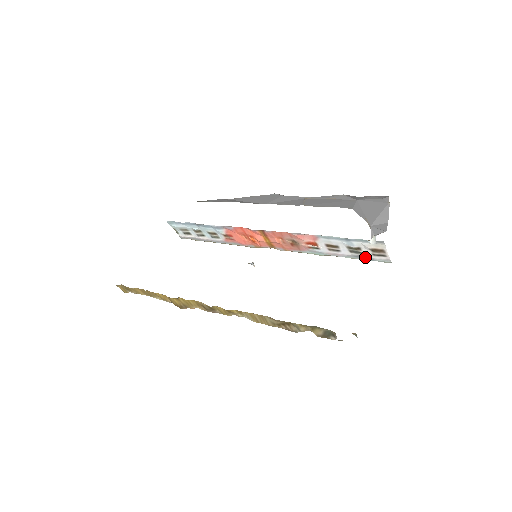
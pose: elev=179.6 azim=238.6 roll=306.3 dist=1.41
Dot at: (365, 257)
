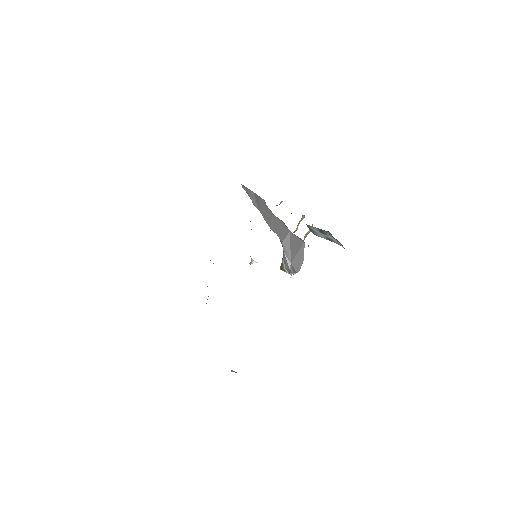
Dot at: occluded
